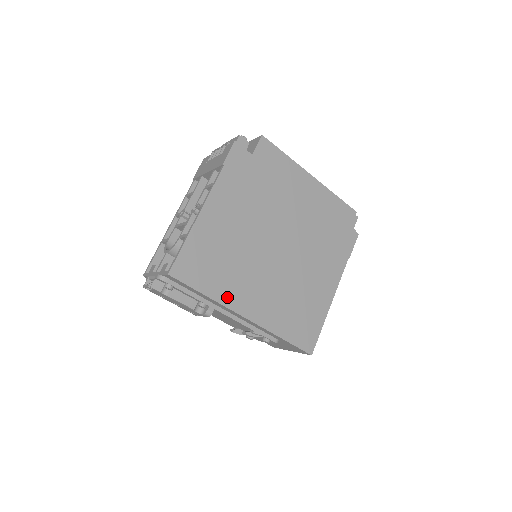
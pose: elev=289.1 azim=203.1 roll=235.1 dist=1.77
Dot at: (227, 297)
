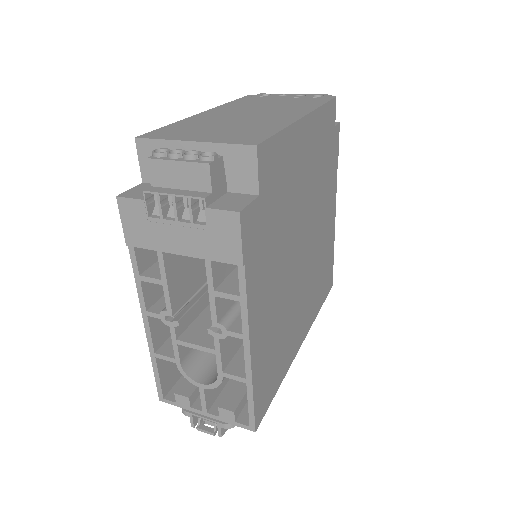
Dot at: (289, 358)
